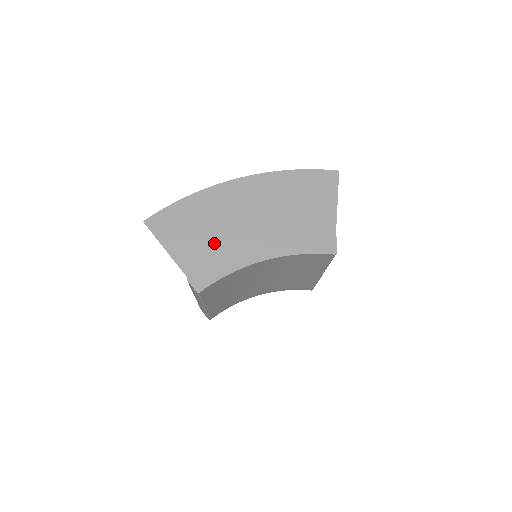
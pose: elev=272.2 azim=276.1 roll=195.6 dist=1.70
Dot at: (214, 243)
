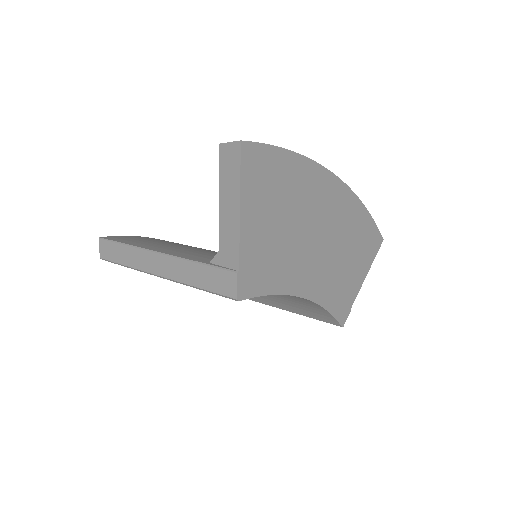
Dot at: (283, 242)
